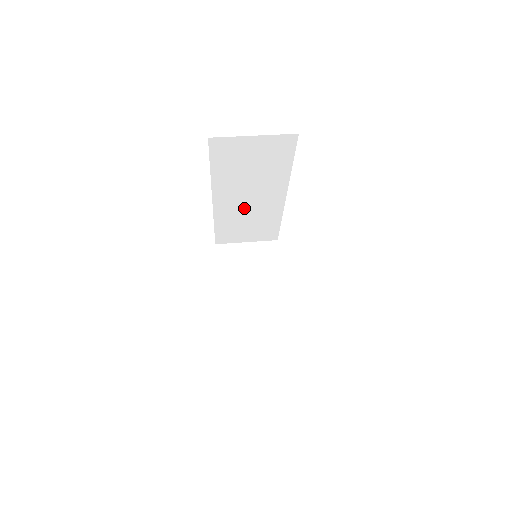
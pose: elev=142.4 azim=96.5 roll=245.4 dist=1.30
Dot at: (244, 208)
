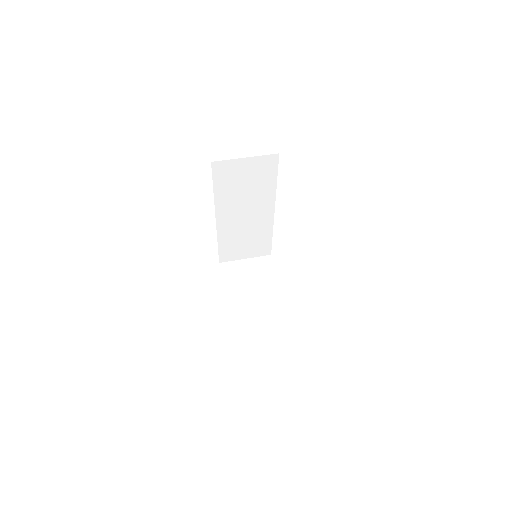
Dot at: (241, 224)
